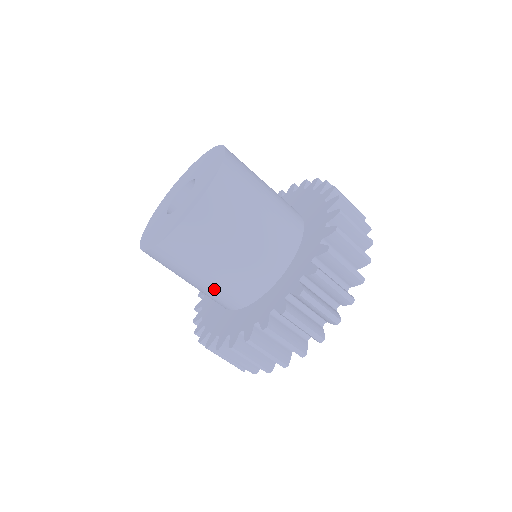
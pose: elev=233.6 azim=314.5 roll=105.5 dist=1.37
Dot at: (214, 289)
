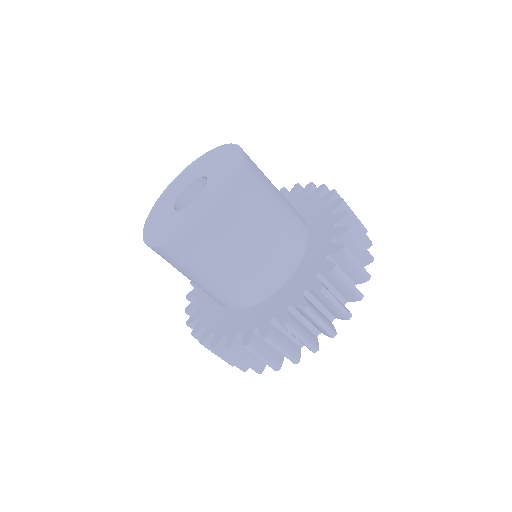
Dot at: occluded
